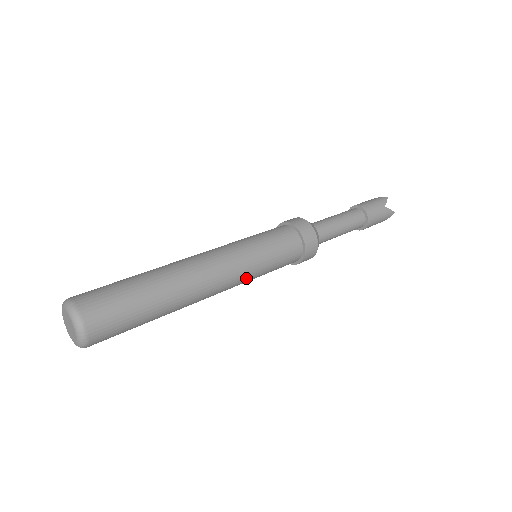
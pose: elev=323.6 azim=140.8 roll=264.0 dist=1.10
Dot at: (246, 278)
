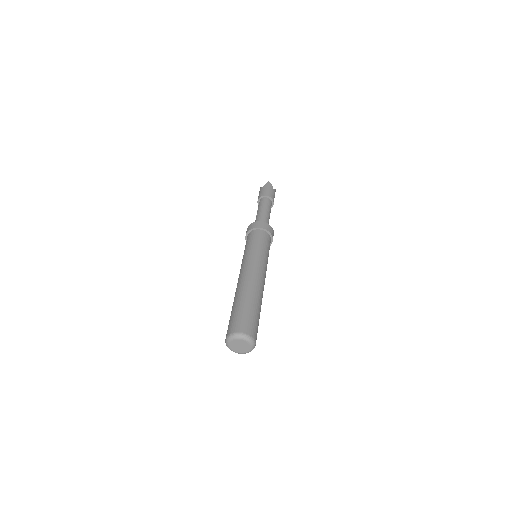
Dot at: occluded
